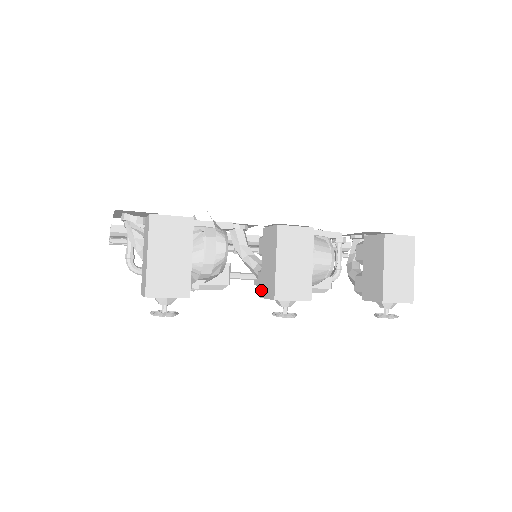
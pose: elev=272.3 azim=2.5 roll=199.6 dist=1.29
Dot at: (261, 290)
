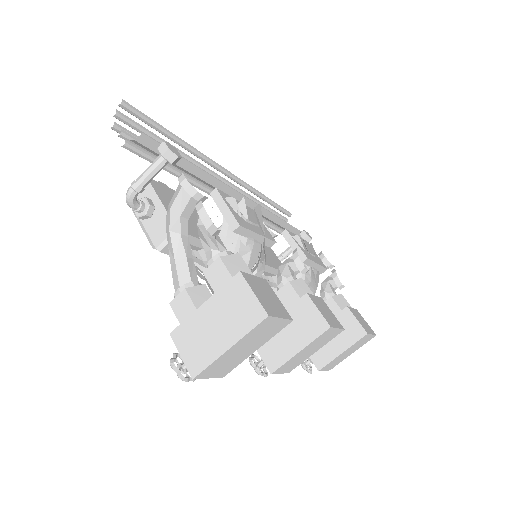
Dot at: occluded
